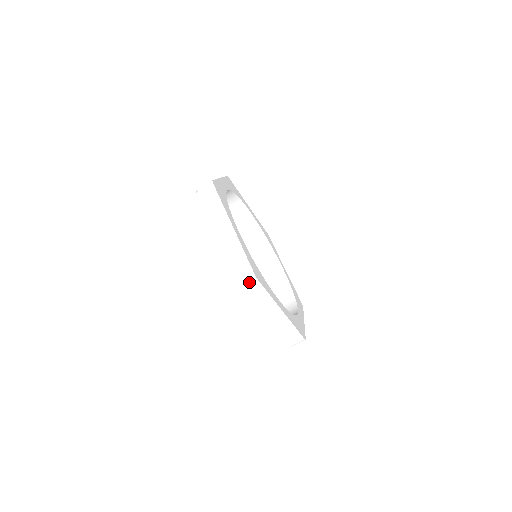
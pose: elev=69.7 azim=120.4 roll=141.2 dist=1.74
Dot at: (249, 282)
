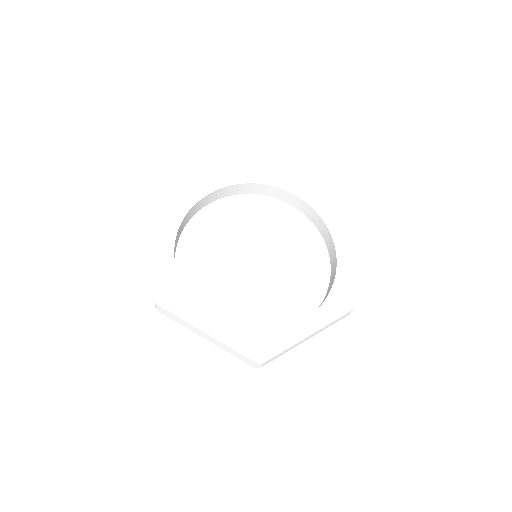
Dot at: (260, 365)
